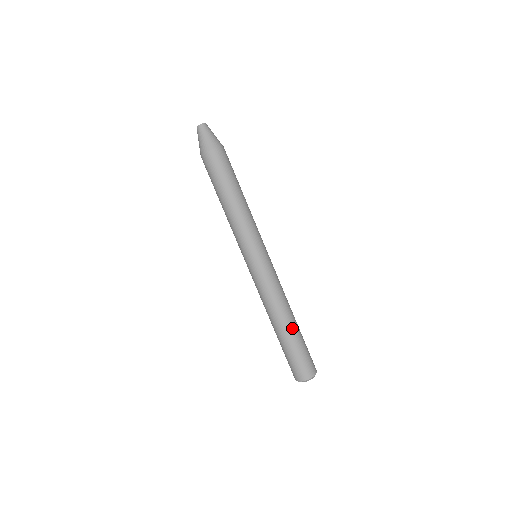
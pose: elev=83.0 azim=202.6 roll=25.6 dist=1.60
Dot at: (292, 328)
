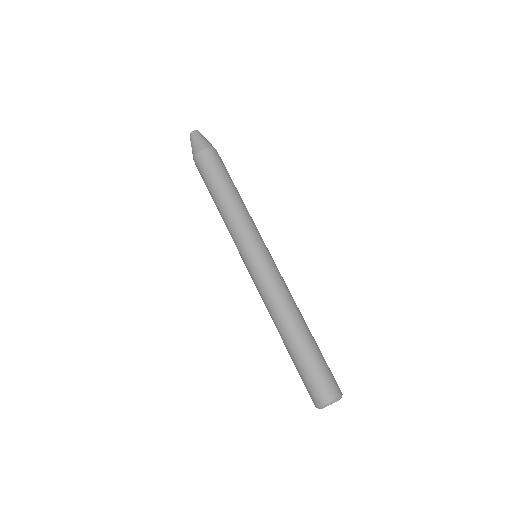
Dot at: occluded
